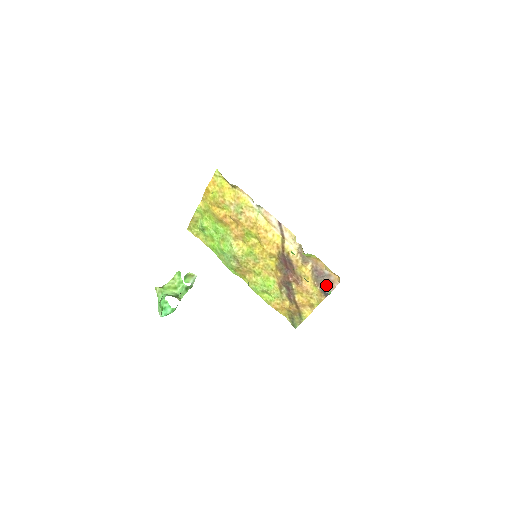
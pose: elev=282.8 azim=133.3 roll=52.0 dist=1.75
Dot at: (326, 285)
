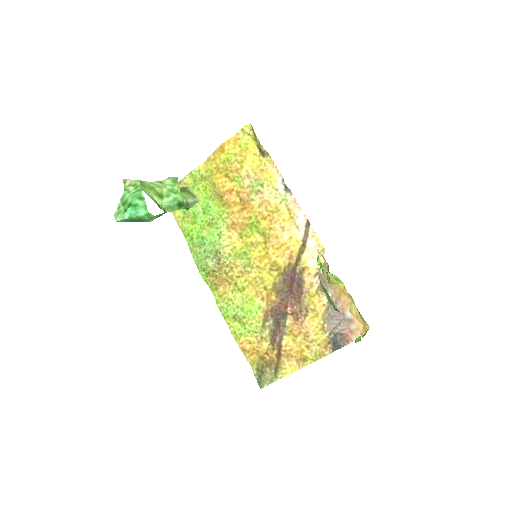
Dot at: (340, 333)
